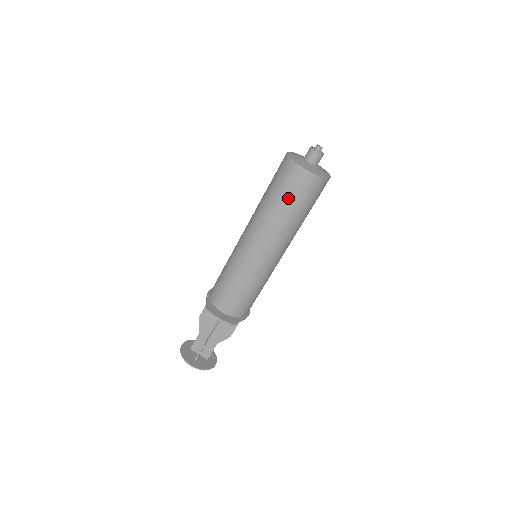
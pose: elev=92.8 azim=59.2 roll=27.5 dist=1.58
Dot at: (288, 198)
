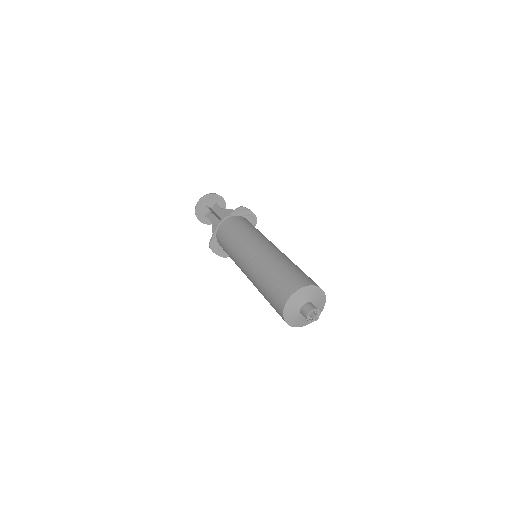
Dot at: occluded
